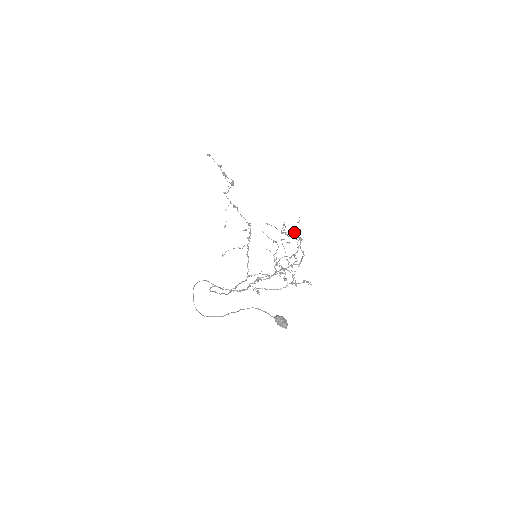
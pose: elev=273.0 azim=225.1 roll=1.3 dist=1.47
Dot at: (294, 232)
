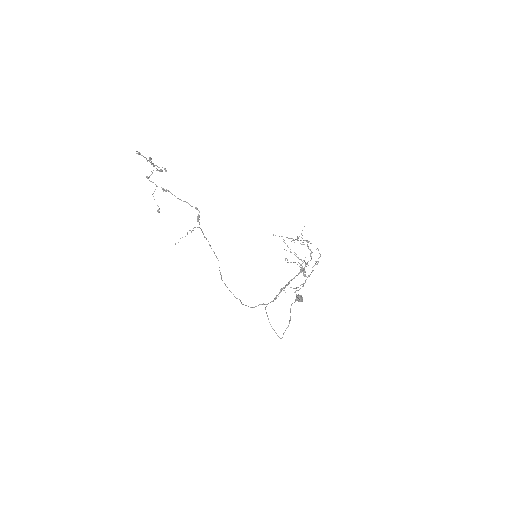
Dot at: occluded
